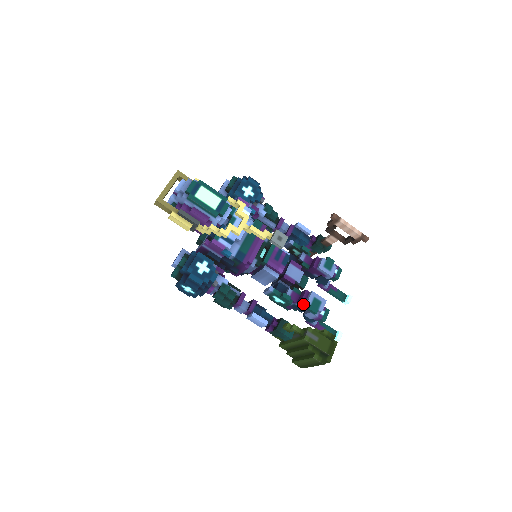
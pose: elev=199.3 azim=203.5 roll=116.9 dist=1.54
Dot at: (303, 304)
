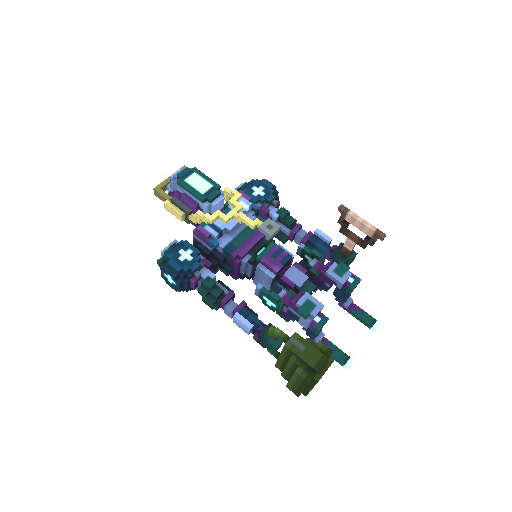
Dot at: (295, 307)
